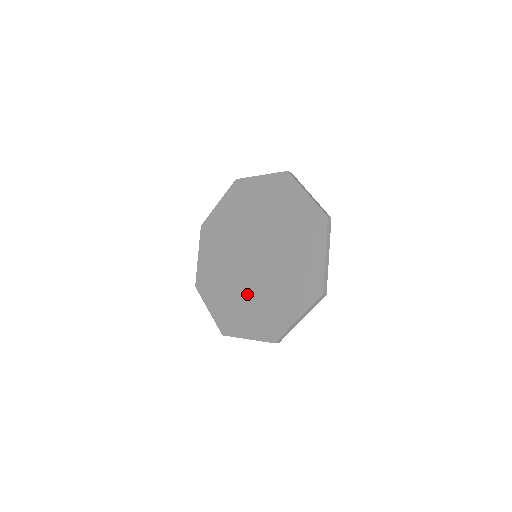
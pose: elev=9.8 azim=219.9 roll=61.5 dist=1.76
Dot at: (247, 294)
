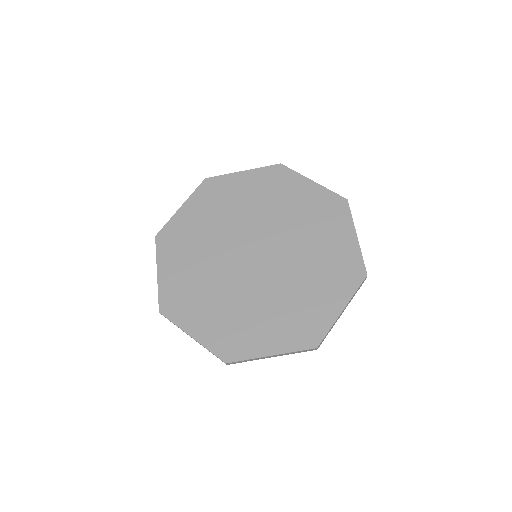
Dot at: (221, 288)
